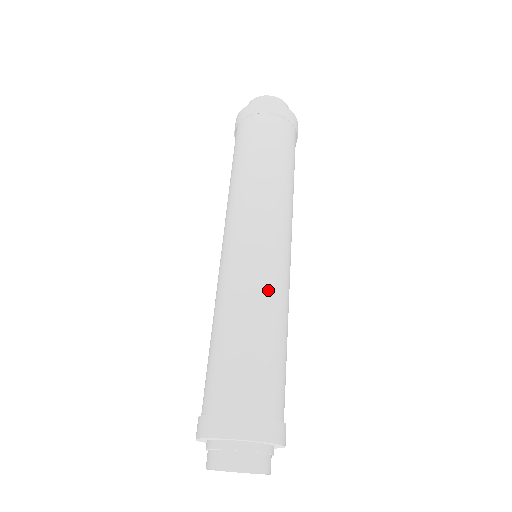
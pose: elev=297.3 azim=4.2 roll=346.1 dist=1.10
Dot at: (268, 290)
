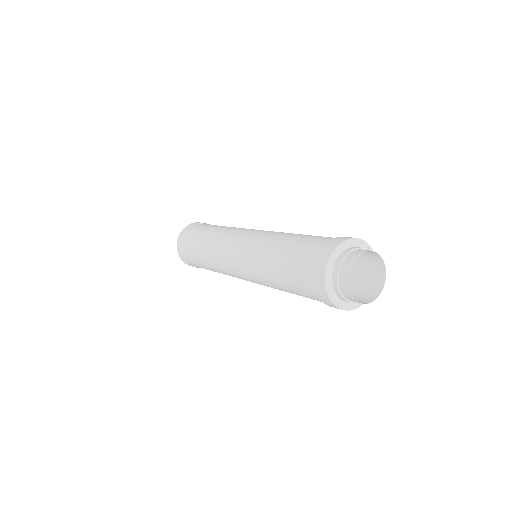
Dot at: (280, 232)
